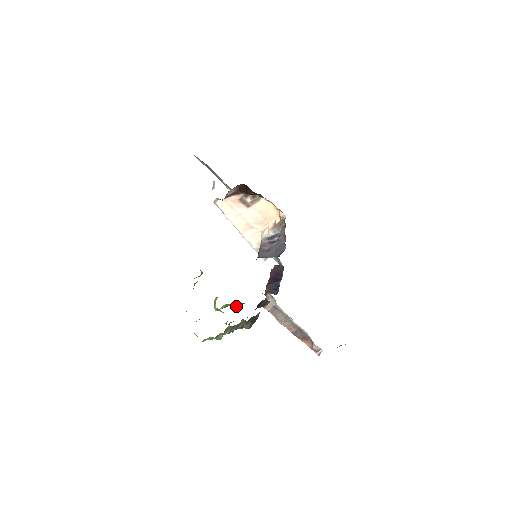
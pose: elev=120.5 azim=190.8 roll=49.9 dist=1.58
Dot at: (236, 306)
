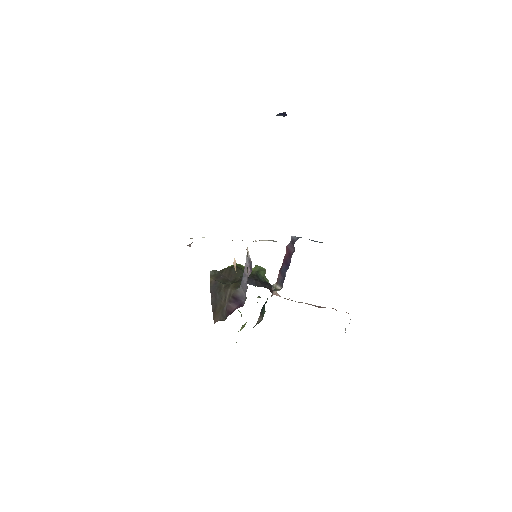
Dot at: occluded
